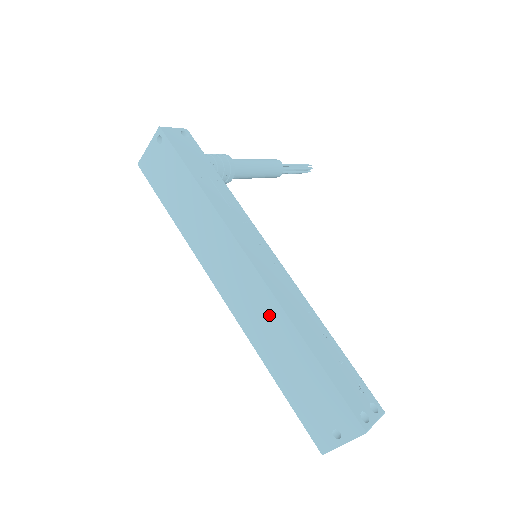
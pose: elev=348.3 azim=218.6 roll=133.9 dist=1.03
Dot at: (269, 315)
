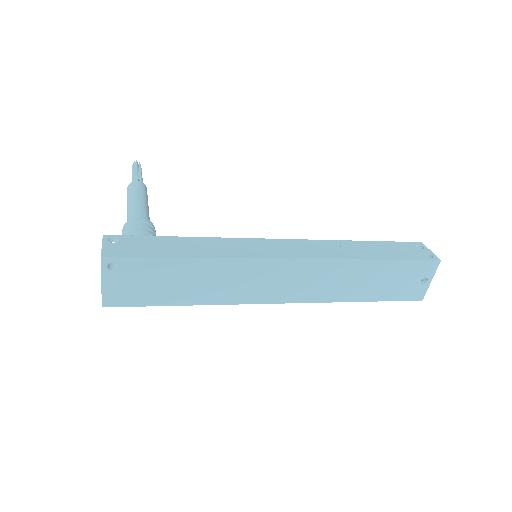
Dot at: (332, 273)
